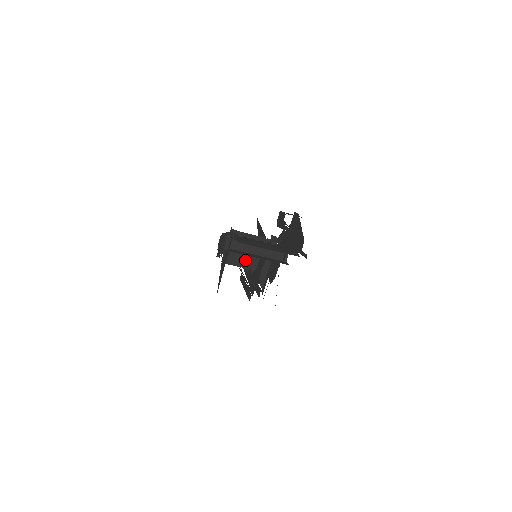
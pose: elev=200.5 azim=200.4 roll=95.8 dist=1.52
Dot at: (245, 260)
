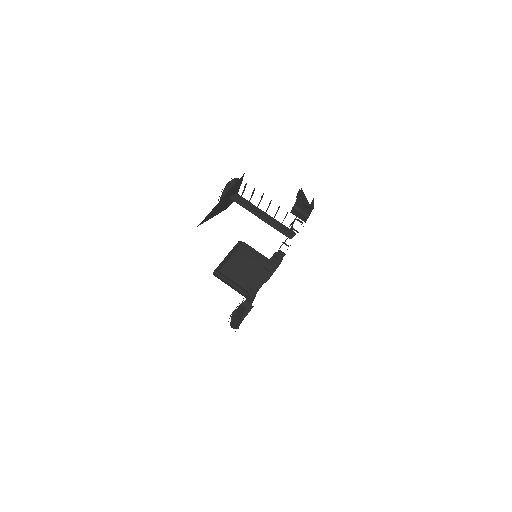
Dot at: (241, 276)
